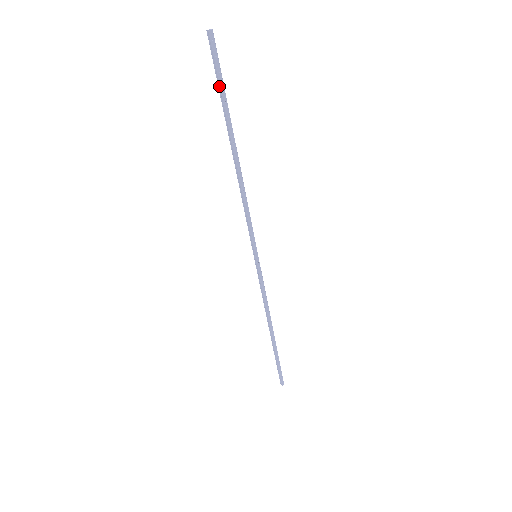
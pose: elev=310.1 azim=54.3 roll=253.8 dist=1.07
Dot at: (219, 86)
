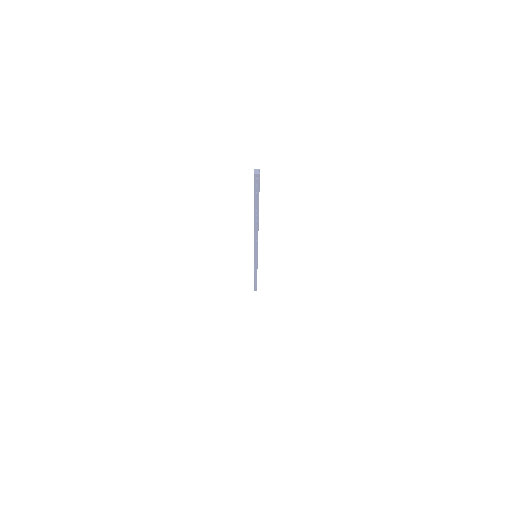
Dot at: (254, 197)
